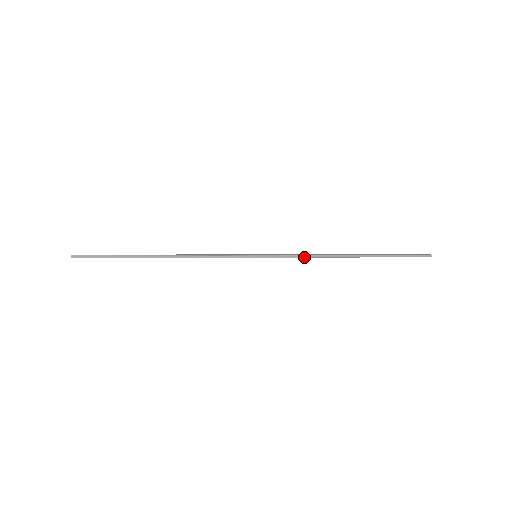
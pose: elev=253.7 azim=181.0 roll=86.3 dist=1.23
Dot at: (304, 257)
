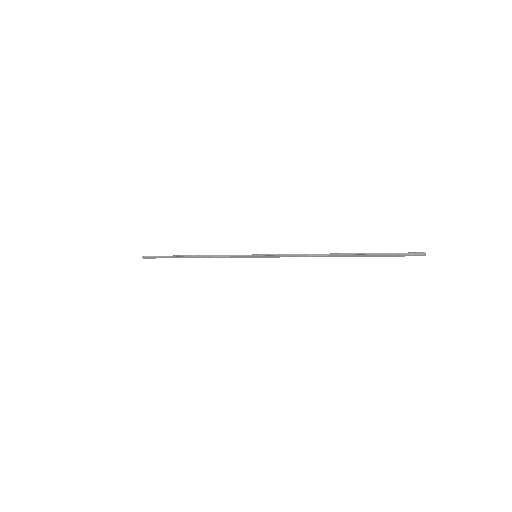
Dot at: (294, 255)
